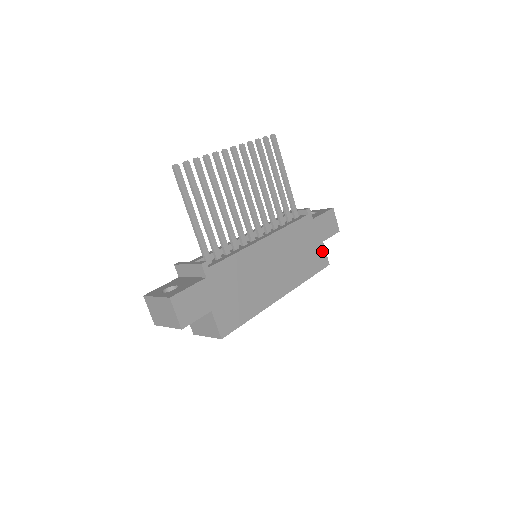
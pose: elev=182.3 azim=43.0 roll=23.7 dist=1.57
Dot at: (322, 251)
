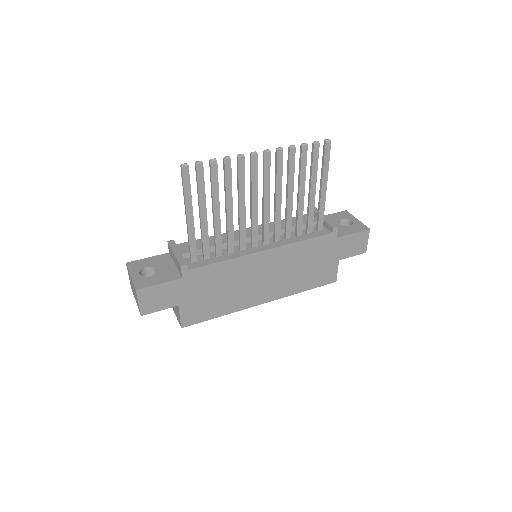
Dot at: (333, 269)
